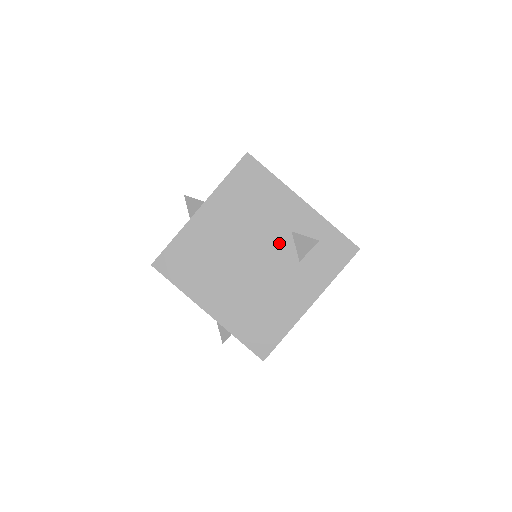
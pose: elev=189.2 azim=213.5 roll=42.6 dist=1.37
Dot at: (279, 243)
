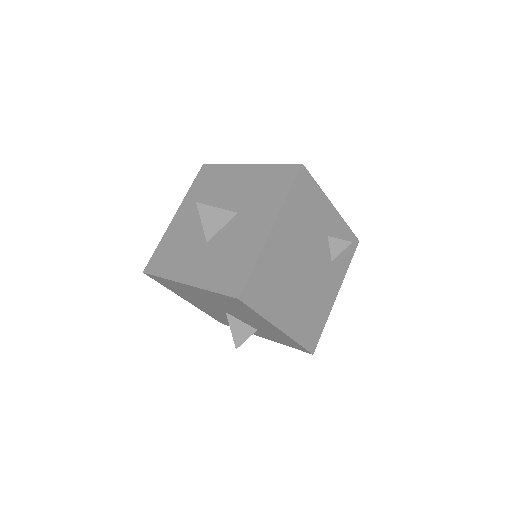
Dot at: (321, 248)
